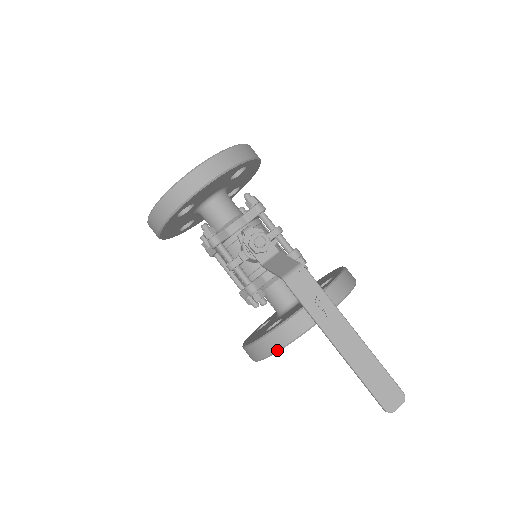
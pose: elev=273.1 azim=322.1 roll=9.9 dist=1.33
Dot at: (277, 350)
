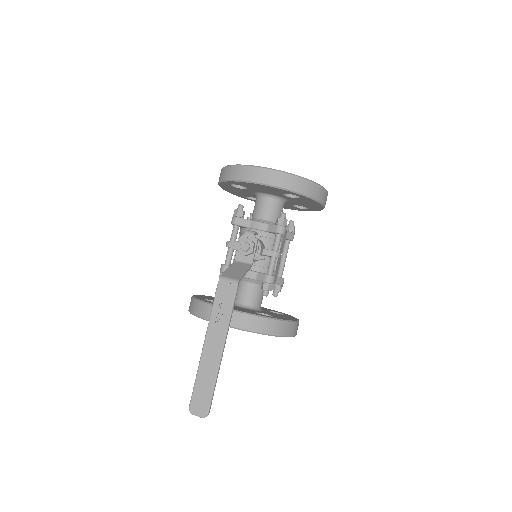
Dot at: (193, 313)
